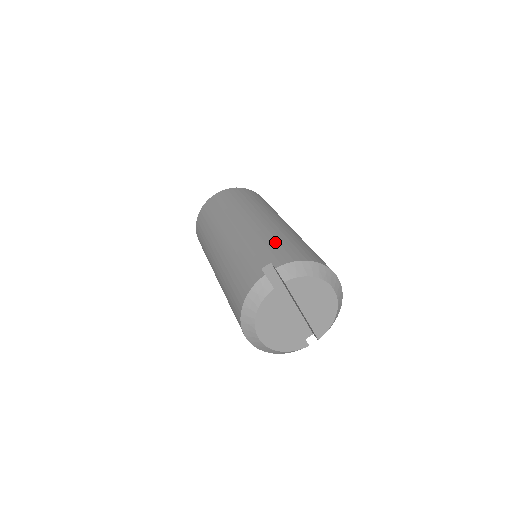
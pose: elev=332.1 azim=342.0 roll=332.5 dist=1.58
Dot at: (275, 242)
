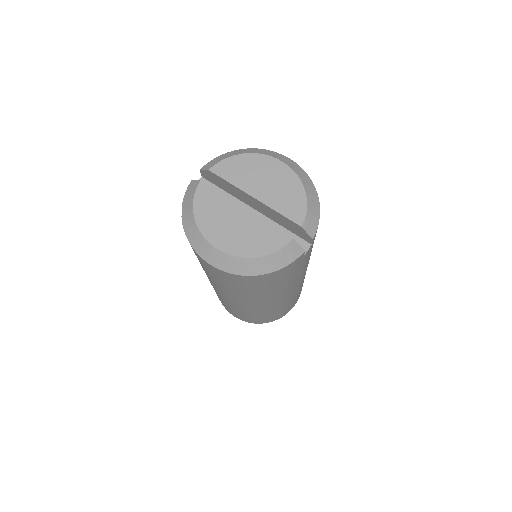
Dot at: occluded
